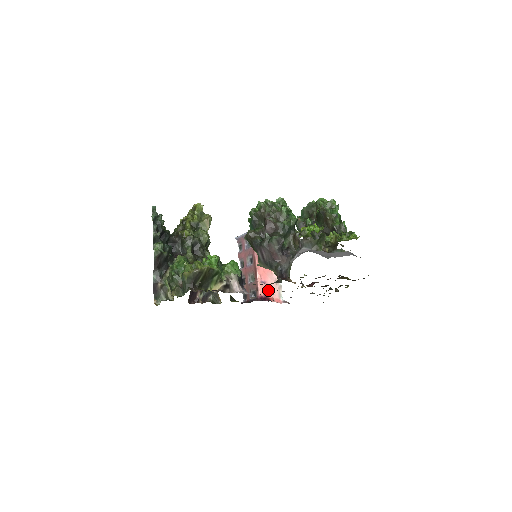
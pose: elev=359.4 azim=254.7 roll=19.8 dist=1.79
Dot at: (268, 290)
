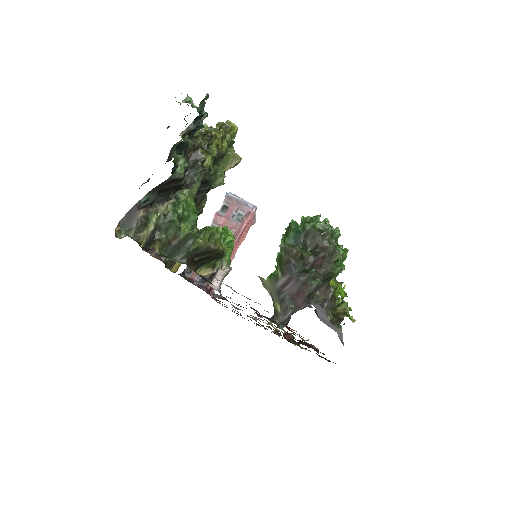
Dot at: occluded
